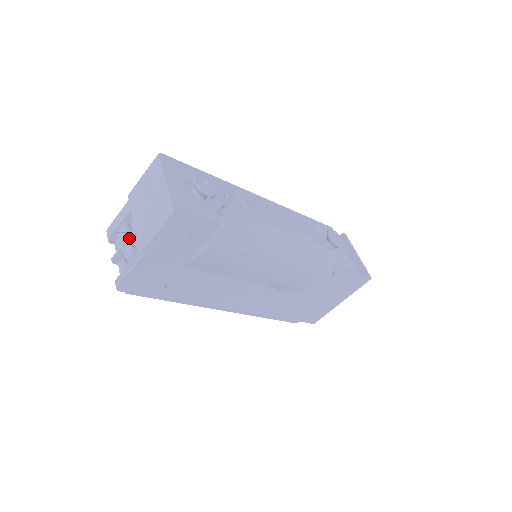
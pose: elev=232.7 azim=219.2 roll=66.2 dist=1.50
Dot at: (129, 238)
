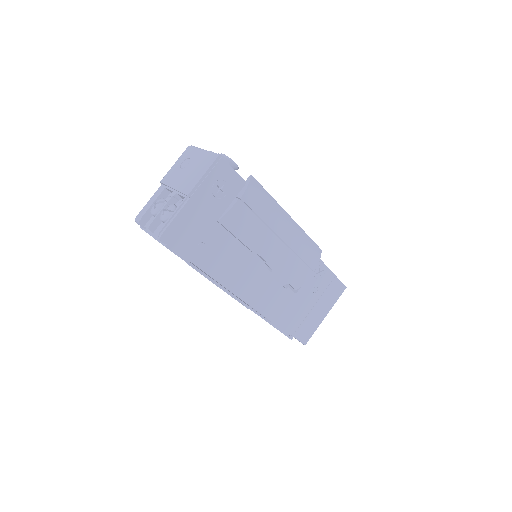
Dot at: (168, 201)
